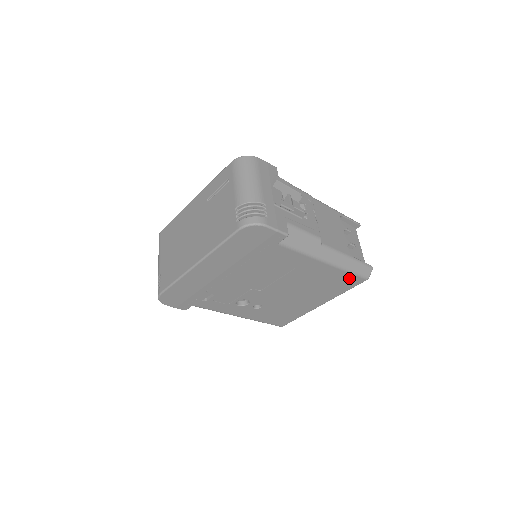
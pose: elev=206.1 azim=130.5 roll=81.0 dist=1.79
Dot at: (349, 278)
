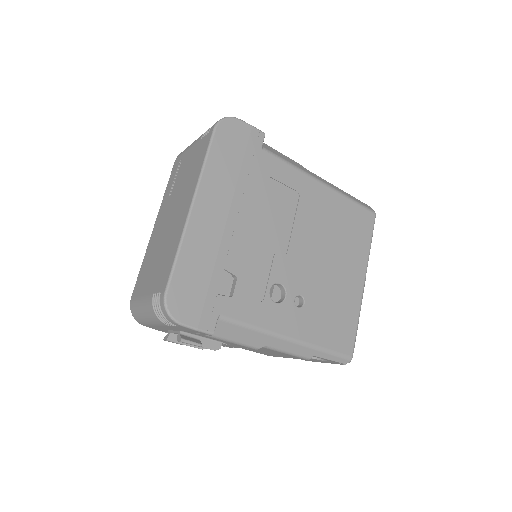
Dot at: (358, 213)
